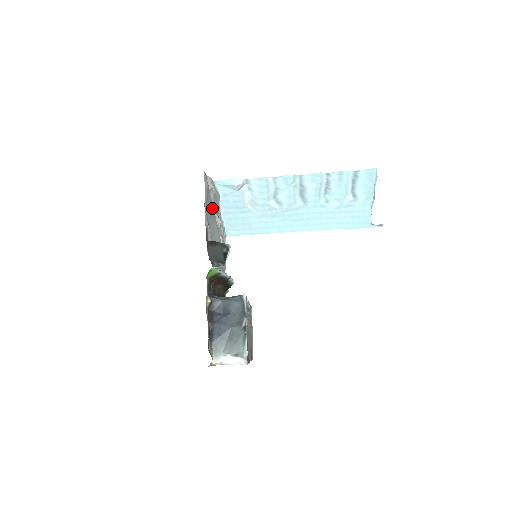
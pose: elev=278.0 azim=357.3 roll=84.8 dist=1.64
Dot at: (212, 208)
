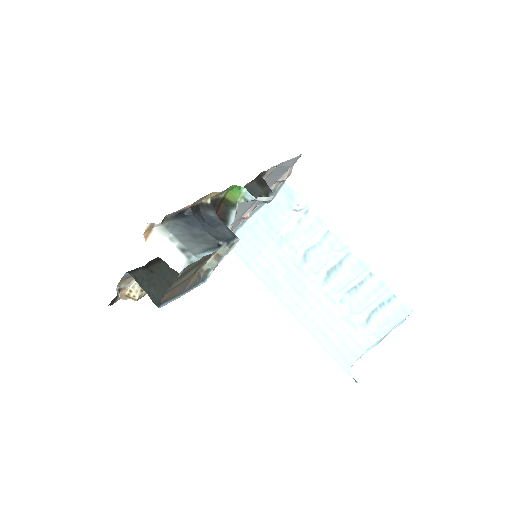
Dot at: occluded
